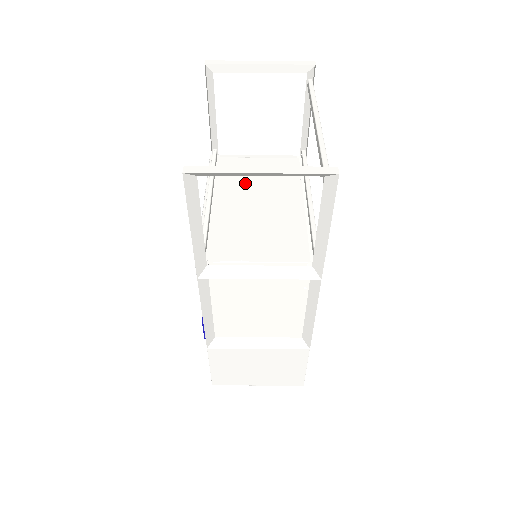
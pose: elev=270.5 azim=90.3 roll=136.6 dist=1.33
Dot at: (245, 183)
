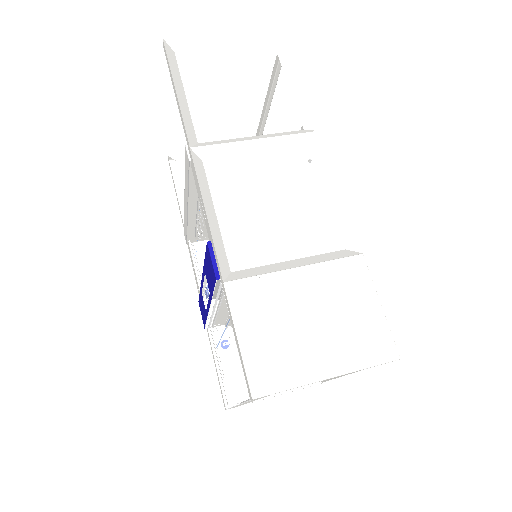
Dot at: occluded
